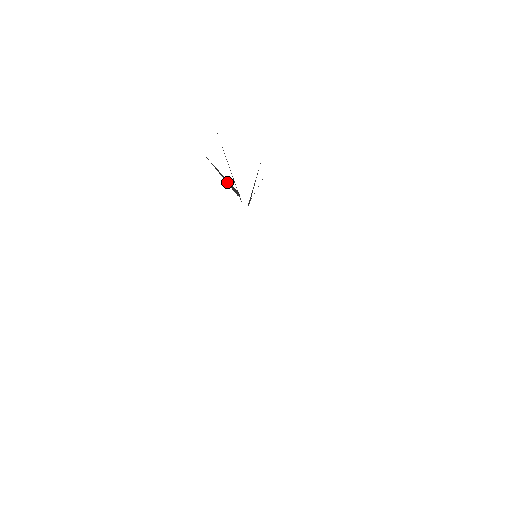
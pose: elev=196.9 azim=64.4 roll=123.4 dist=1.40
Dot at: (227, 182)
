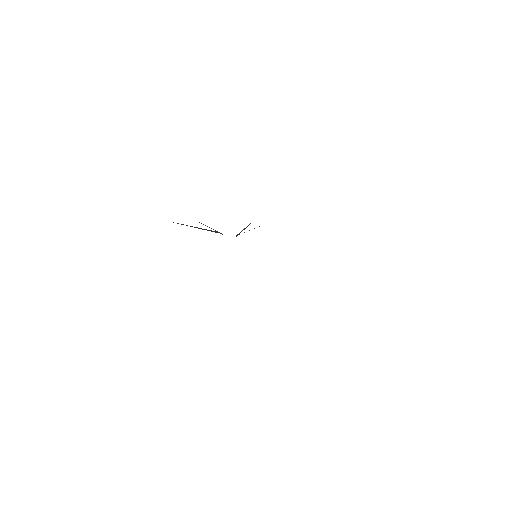
Dot at: occluded
